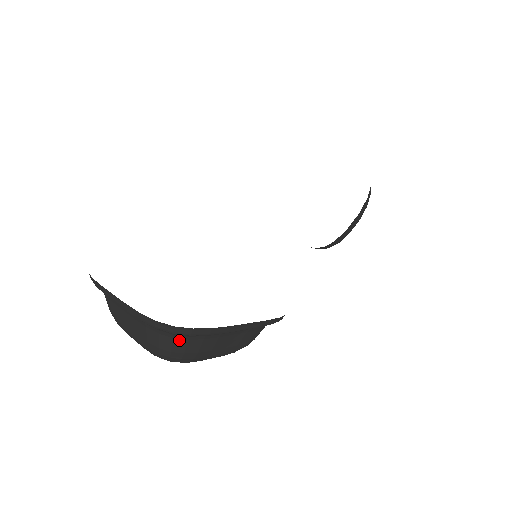
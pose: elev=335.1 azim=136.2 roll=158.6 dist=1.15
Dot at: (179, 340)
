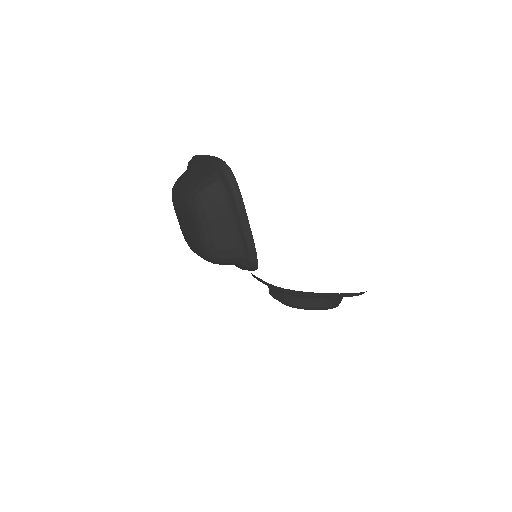
Dot at: (217, 186)
